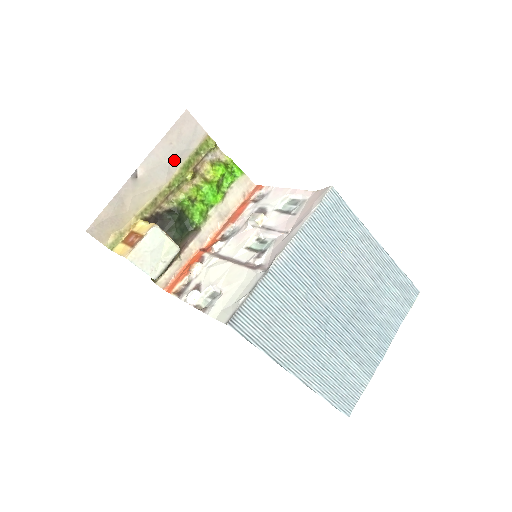
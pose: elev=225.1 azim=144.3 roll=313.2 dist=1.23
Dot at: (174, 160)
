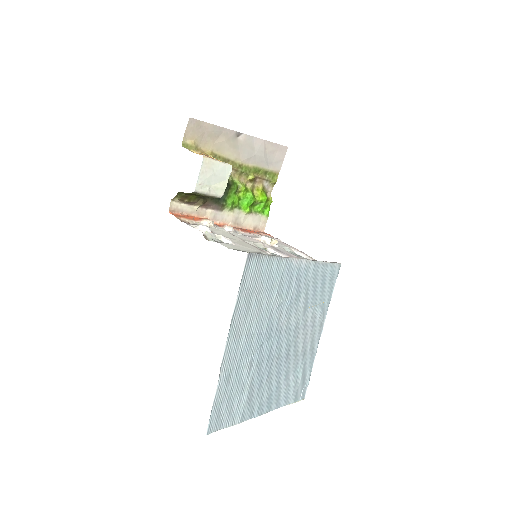
Dot at: (257, 158)
